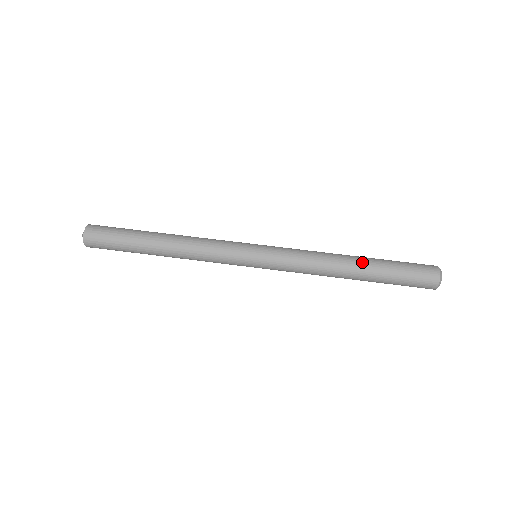
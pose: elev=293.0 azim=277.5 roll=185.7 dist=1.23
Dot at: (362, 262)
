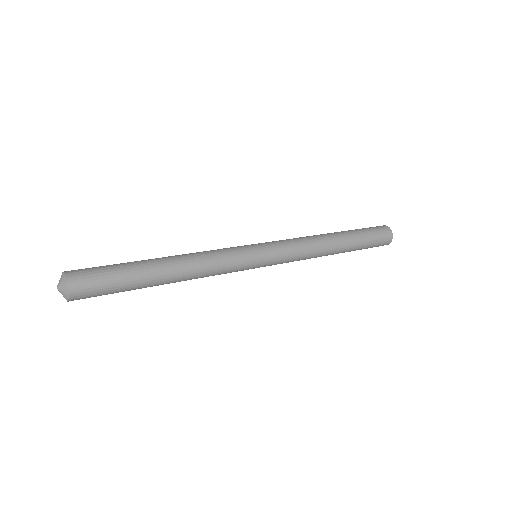
Dot at: (337, 232)
